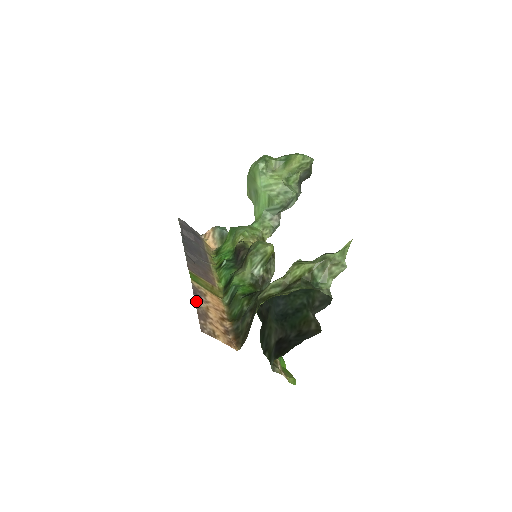
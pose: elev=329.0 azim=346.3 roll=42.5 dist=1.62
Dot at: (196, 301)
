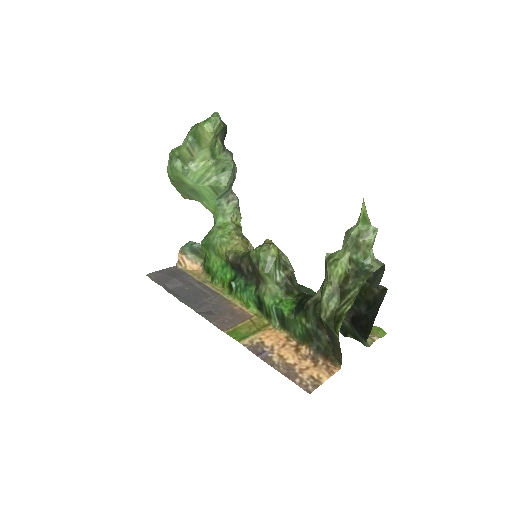
Dot at: (269, 363)
